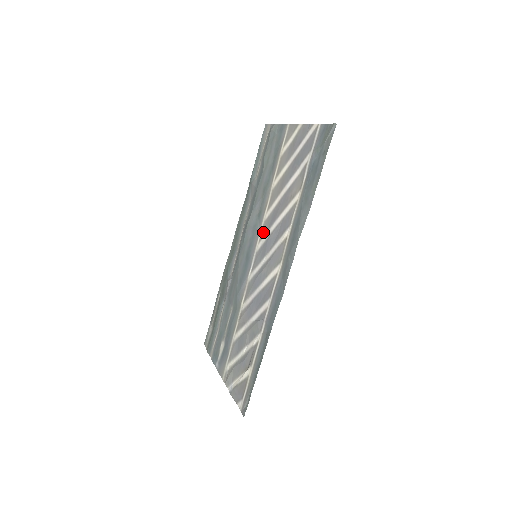
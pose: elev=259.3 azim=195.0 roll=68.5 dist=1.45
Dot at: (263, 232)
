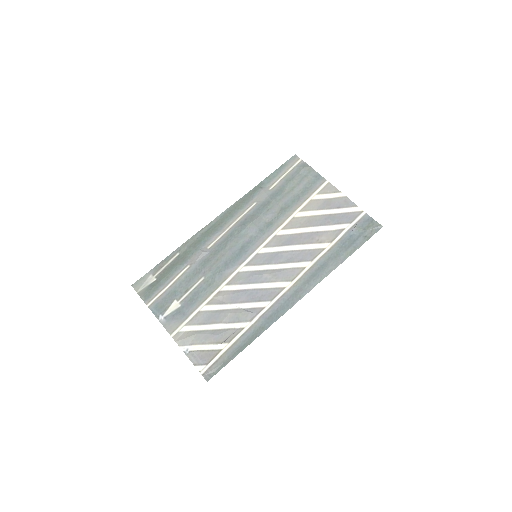
Dot at: (272, 243)
